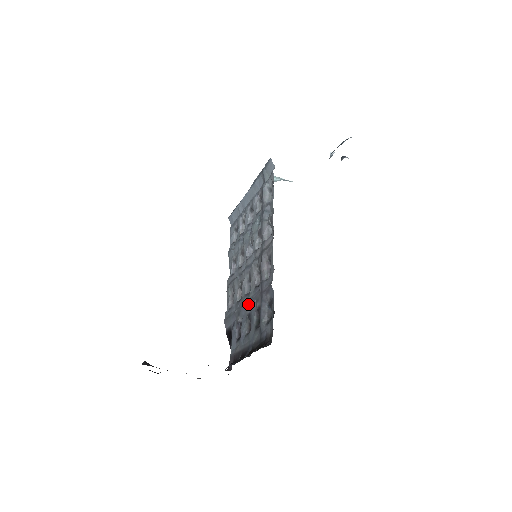
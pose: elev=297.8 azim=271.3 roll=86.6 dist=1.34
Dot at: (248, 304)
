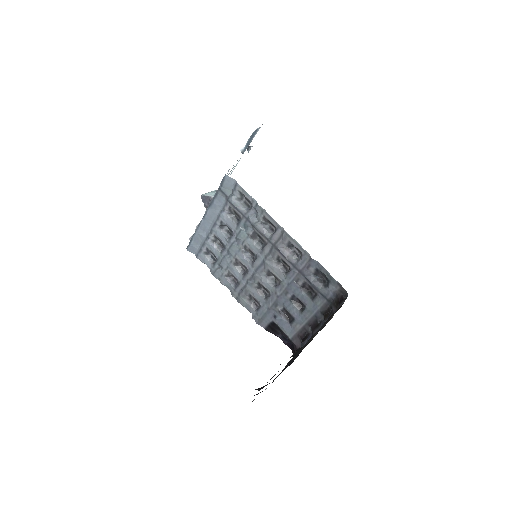
Dot at: (286, 290)
